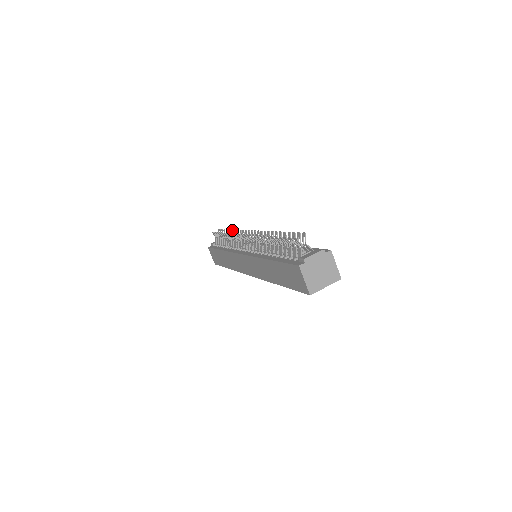
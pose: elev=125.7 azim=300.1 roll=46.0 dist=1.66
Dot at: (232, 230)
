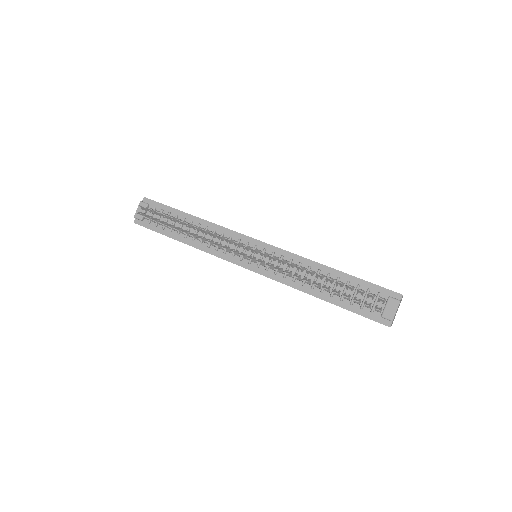
Dot at: (192, 226)
